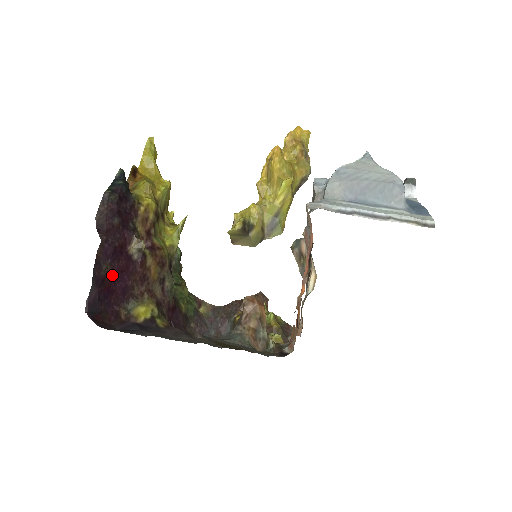
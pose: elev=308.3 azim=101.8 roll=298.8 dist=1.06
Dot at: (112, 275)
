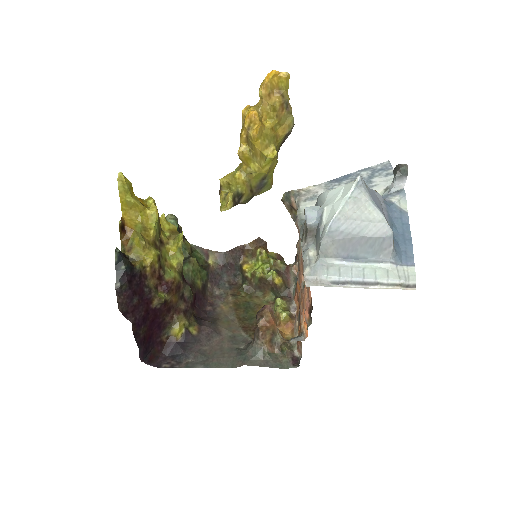
Dot at: (148, 329)
